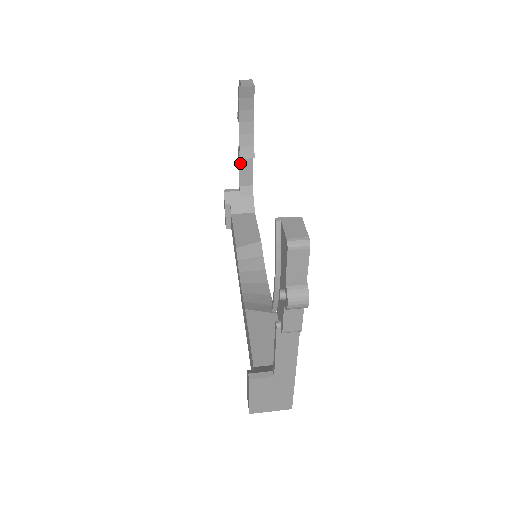
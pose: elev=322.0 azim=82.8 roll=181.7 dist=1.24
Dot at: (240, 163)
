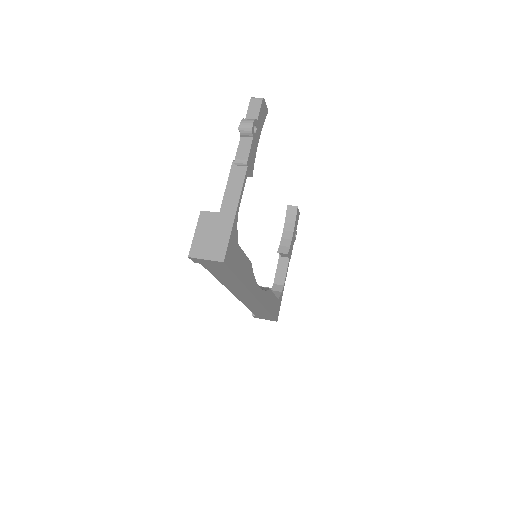
Dot at: (278, 265)
